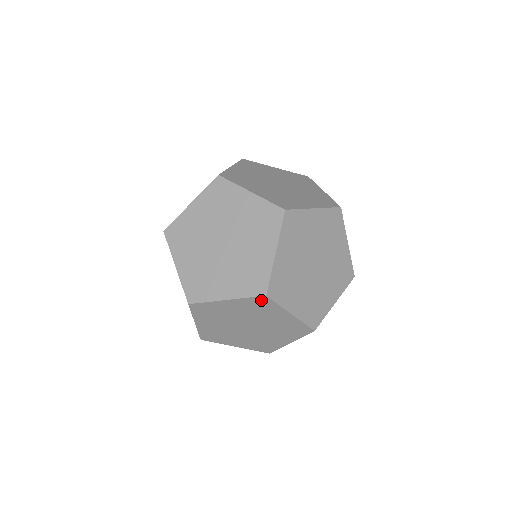
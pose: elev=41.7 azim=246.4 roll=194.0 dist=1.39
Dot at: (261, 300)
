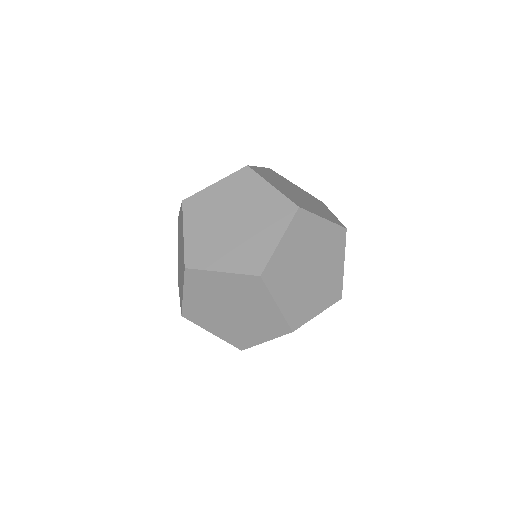
Dot at: (254, 280)
